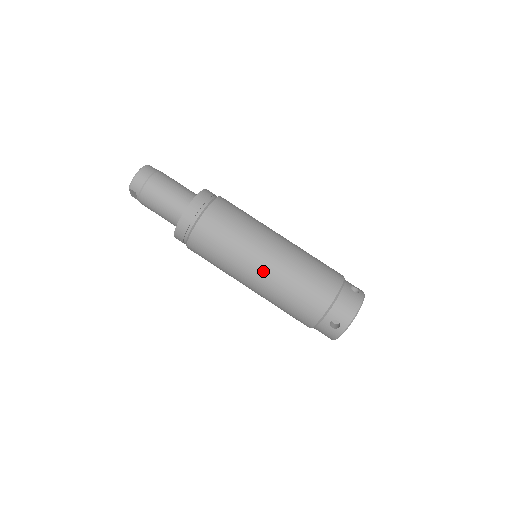
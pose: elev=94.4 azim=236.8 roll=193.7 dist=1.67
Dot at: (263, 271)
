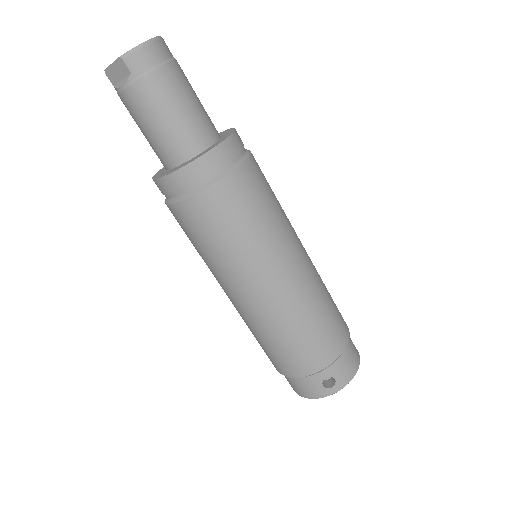
Dot at: (282, 287)
